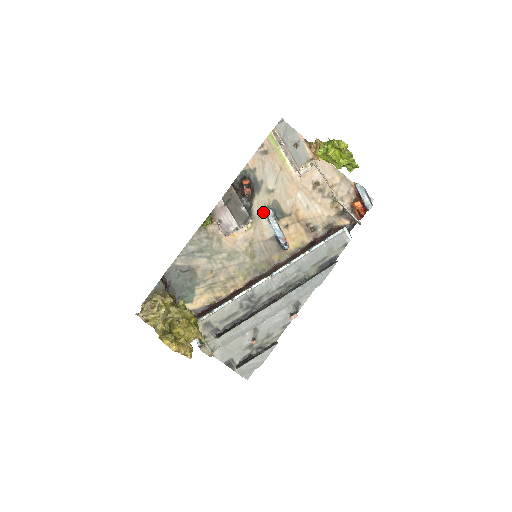
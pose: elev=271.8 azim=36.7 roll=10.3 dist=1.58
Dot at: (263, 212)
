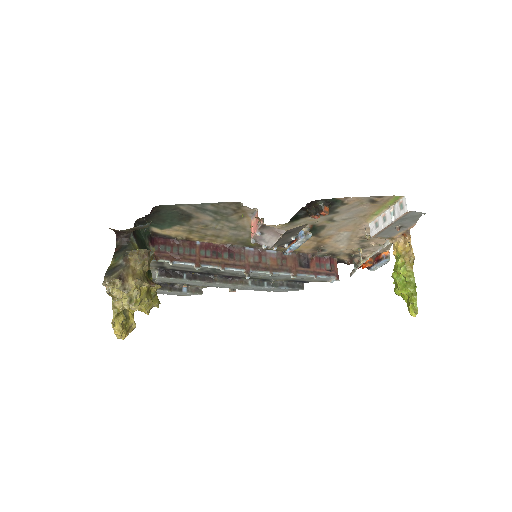
Dot at: occluded
